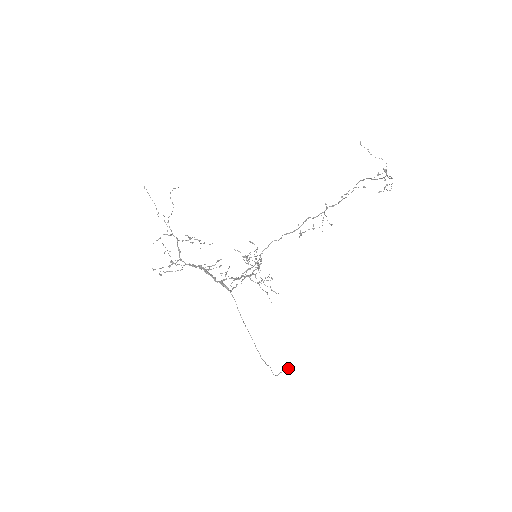
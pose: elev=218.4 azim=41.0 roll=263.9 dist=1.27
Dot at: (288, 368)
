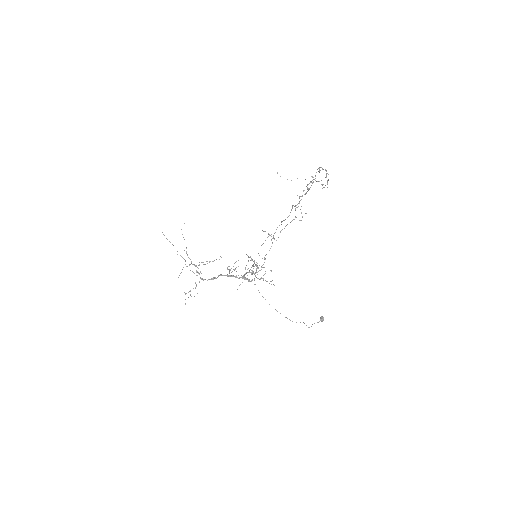
Dot at: occluded
